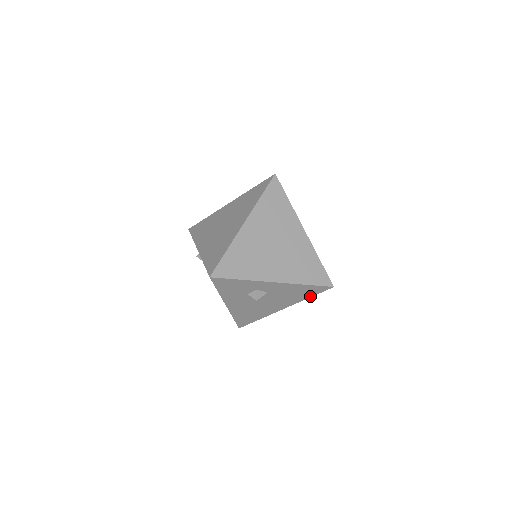
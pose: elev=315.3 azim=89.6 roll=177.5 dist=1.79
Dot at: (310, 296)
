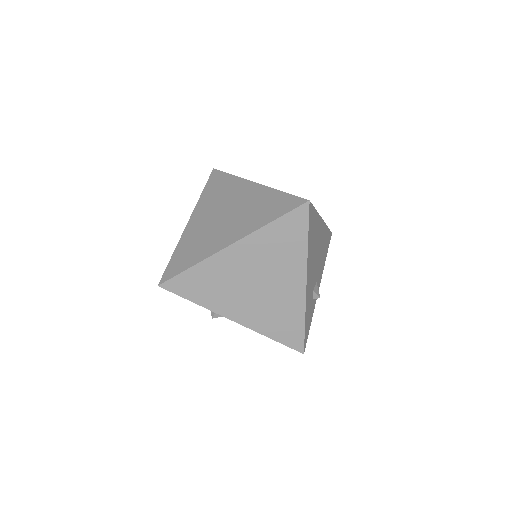
Dot at: occluded
